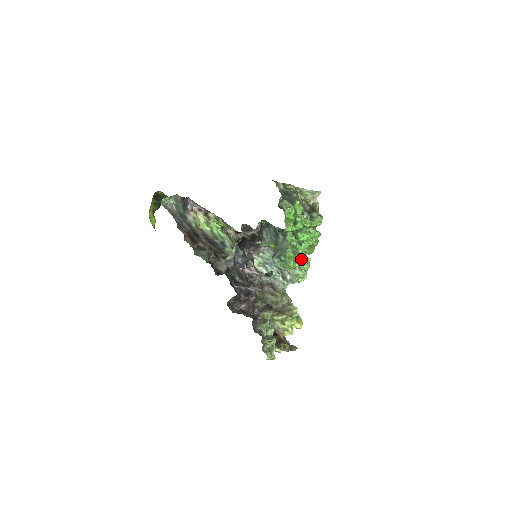
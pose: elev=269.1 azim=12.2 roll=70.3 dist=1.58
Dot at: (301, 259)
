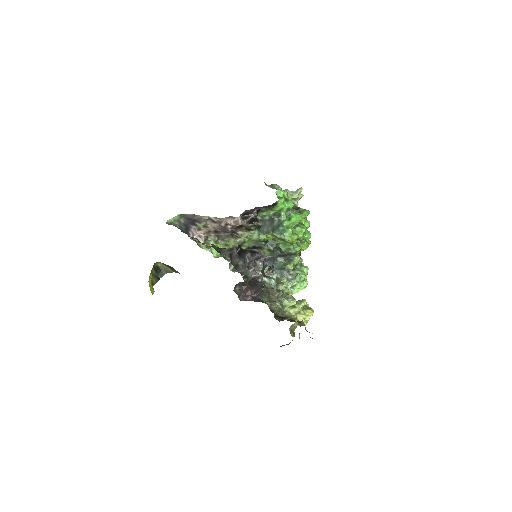
Dot at: (299, 264)
